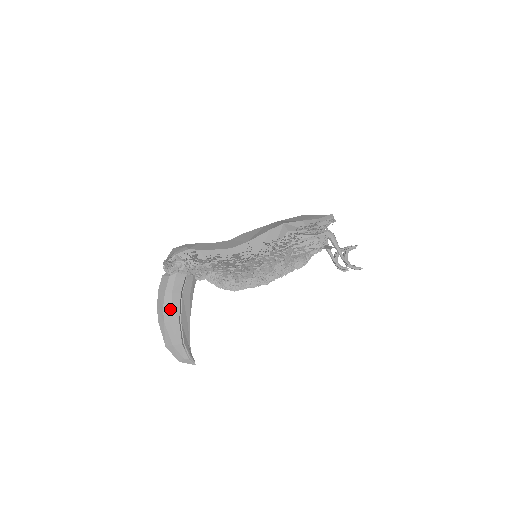
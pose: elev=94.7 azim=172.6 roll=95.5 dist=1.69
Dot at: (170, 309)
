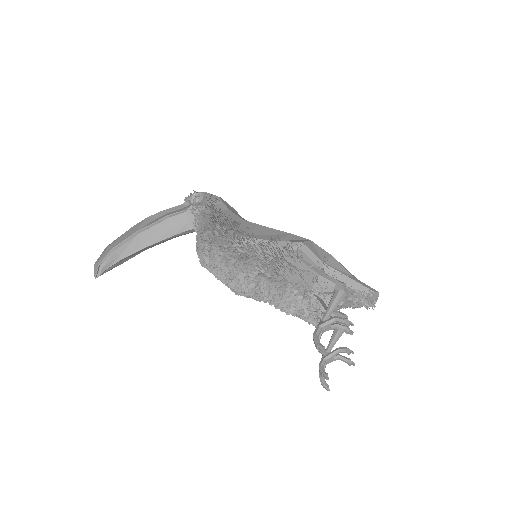
Dot at: (147, 221)
